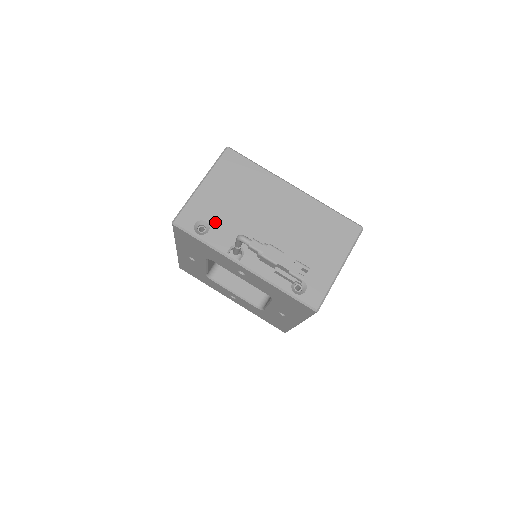
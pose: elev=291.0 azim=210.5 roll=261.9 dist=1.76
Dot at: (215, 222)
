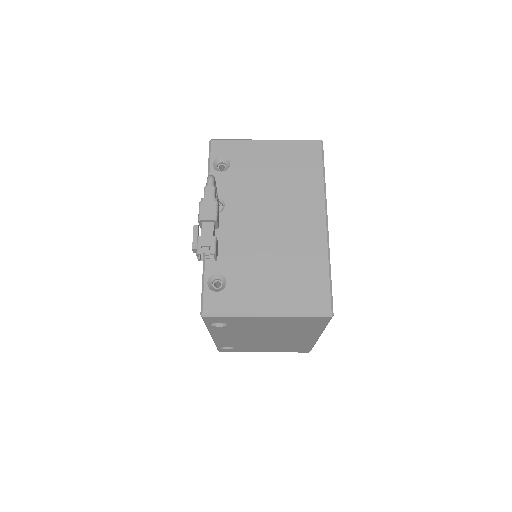
Dot at: (235, 172)
